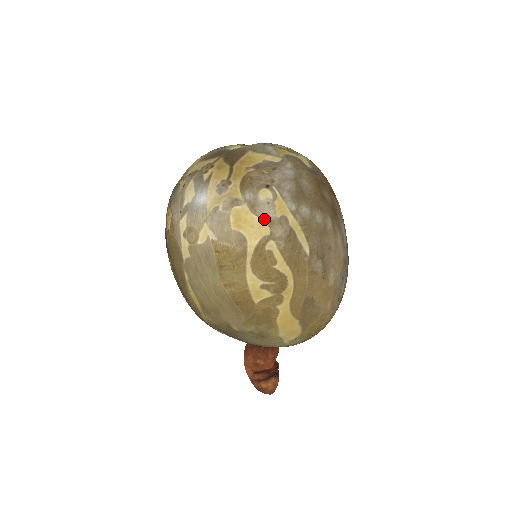
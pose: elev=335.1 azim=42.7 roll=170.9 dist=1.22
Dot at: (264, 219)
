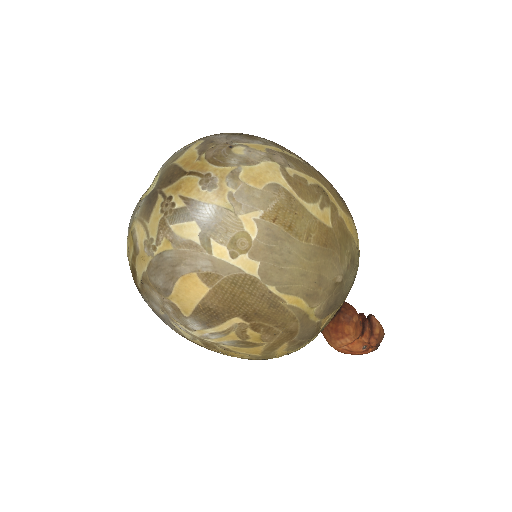
Dot at: (264, 160)
